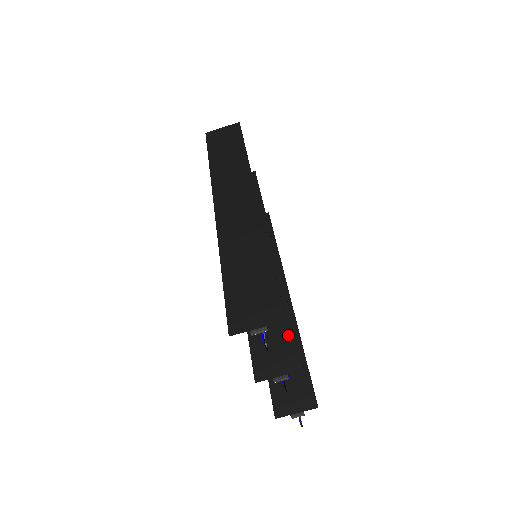
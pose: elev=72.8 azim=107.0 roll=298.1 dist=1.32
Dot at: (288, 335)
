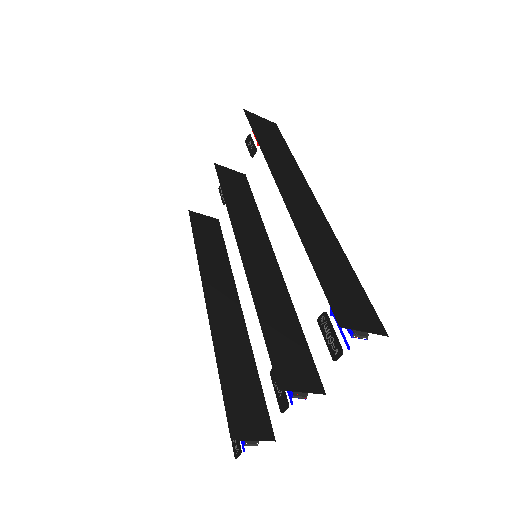
Dot at: (305, 352)
